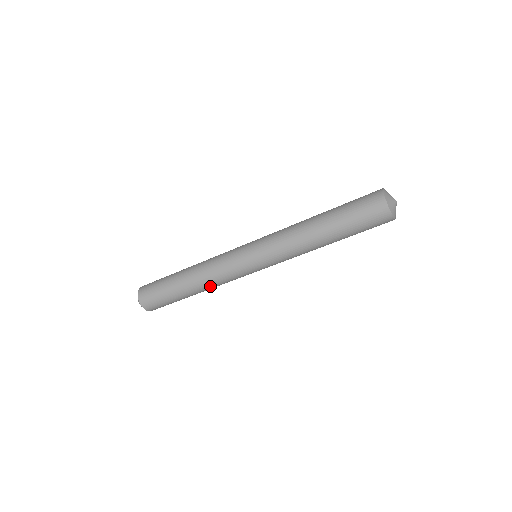
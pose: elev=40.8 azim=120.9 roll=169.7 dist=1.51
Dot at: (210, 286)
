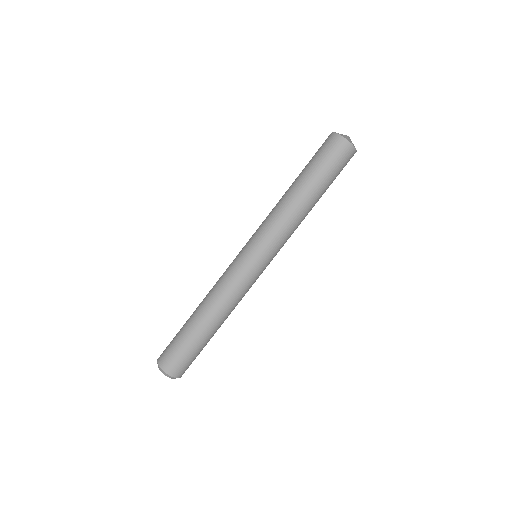
Dot at: (222, 306)
